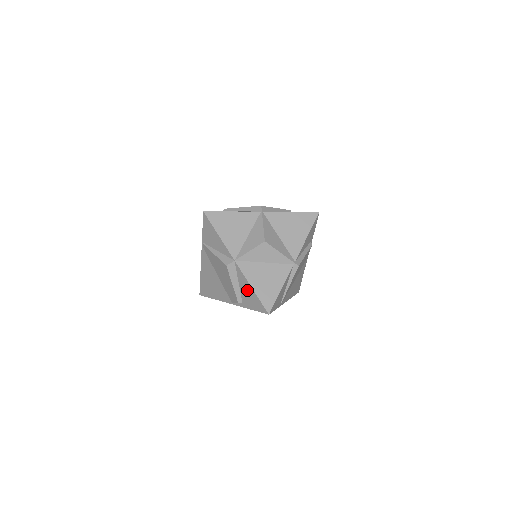
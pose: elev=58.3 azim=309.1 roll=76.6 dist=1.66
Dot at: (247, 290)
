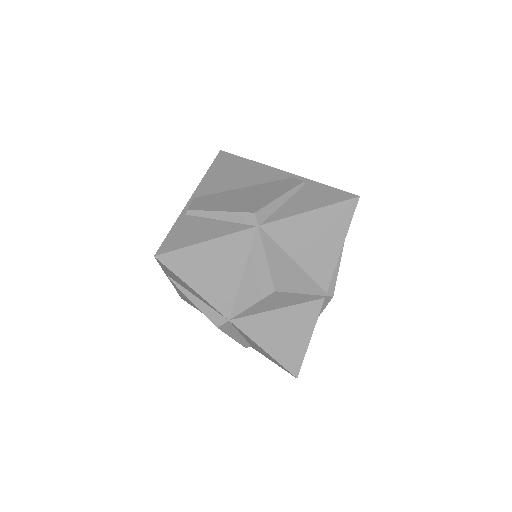
Dot at: (257, 347)
